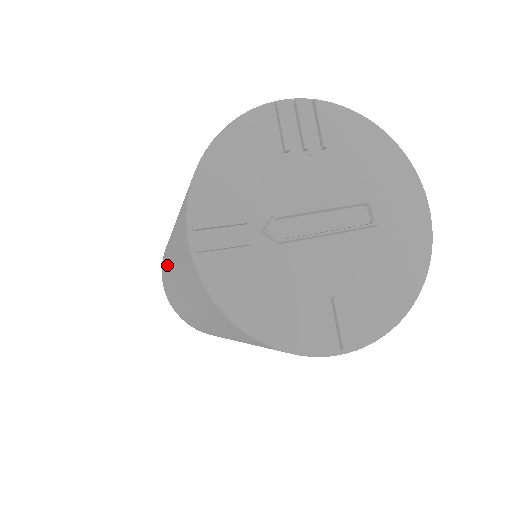
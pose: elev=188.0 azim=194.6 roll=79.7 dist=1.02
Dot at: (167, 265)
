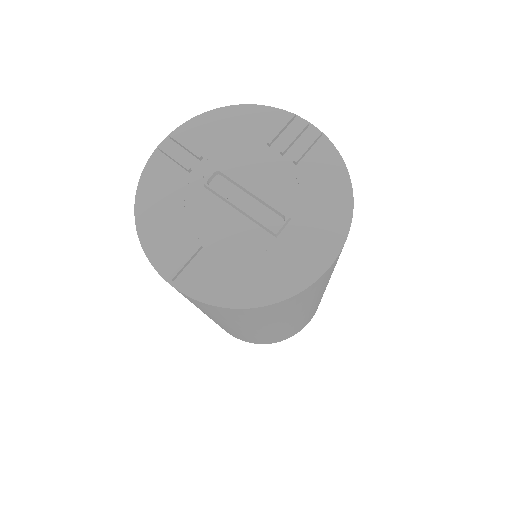
Dot at: occluded
